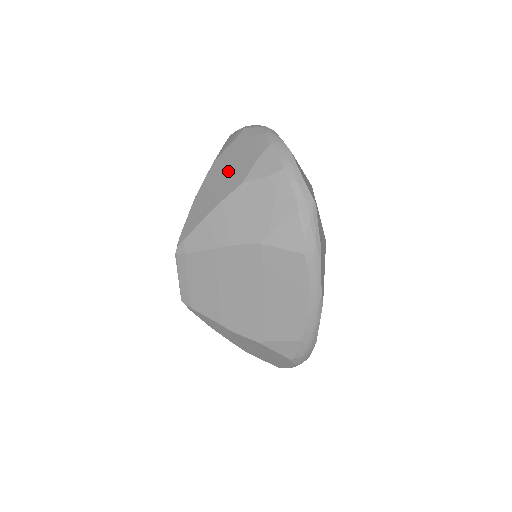
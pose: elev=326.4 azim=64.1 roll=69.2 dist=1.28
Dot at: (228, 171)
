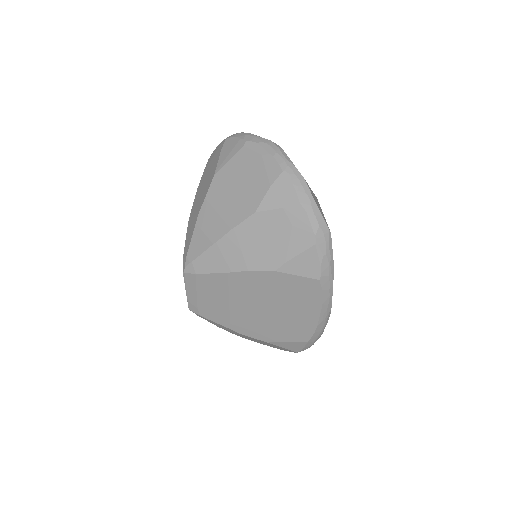
Dot at: (235, 192)
